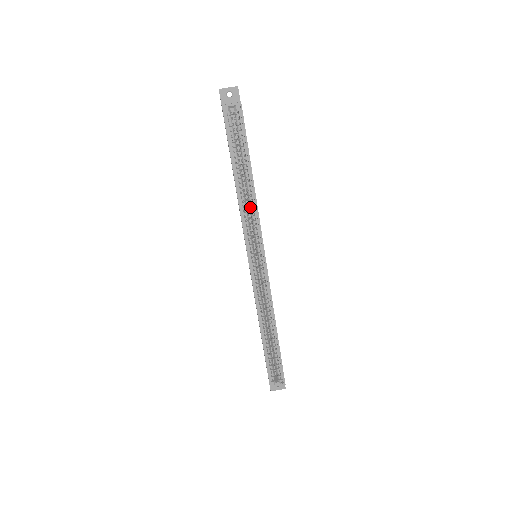
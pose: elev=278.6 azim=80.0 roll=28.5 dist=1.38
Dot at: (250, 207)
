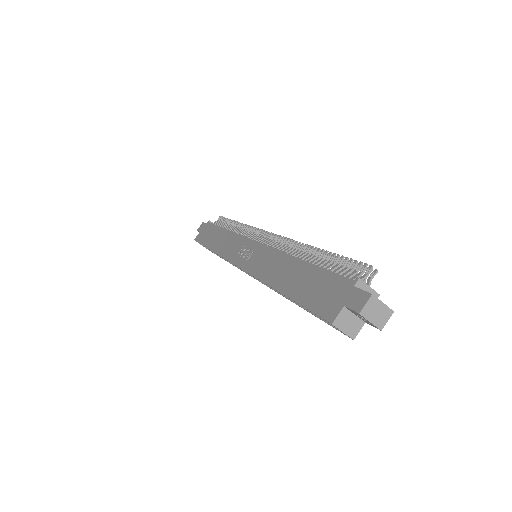
Dot at: occluded
